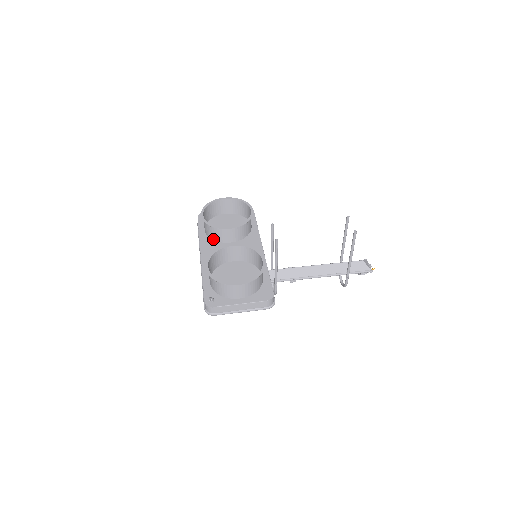
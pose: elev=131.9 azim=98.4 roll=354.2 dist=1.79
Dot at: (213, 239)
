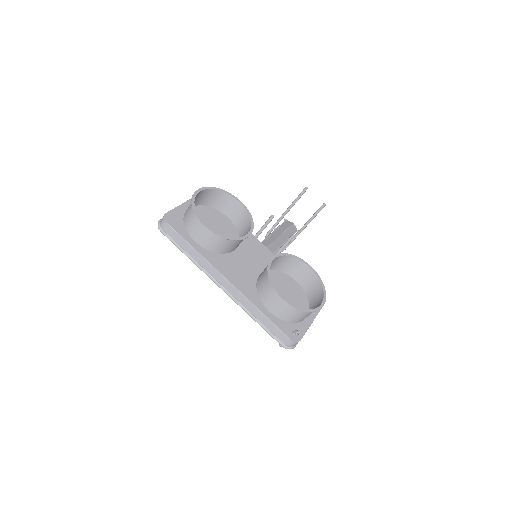
Dot at: (218, 252)
